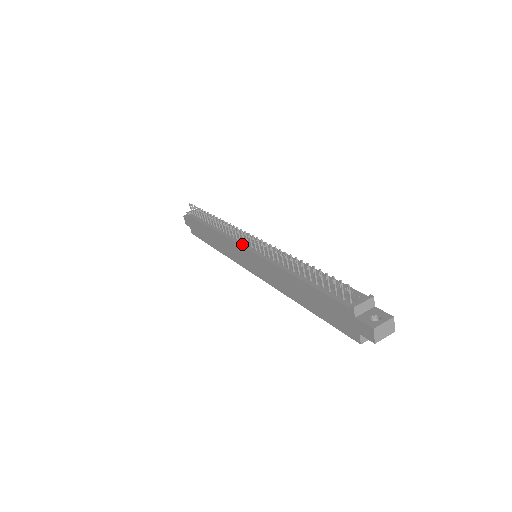
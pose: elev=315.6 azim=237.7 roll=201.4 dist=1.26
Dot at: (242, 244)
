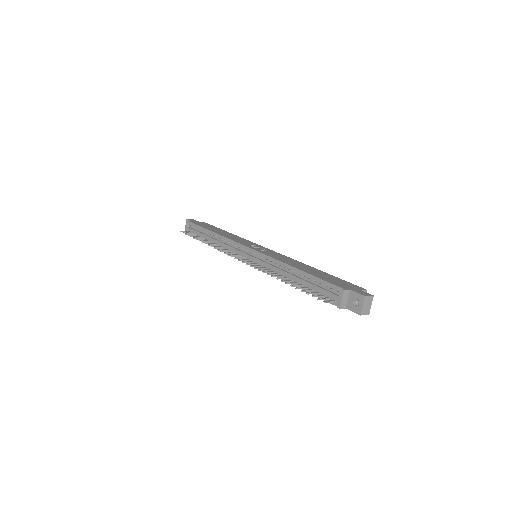
Dot at: occluded
